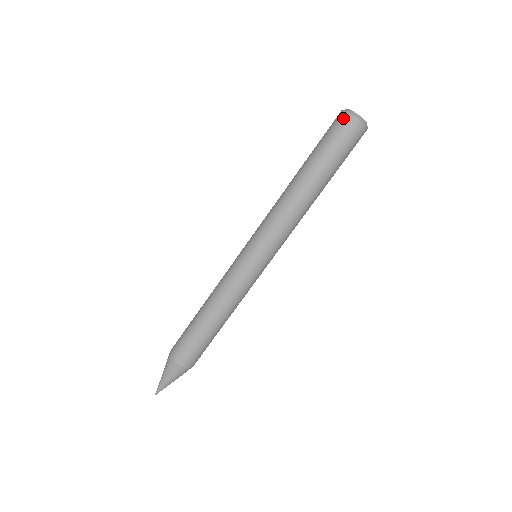
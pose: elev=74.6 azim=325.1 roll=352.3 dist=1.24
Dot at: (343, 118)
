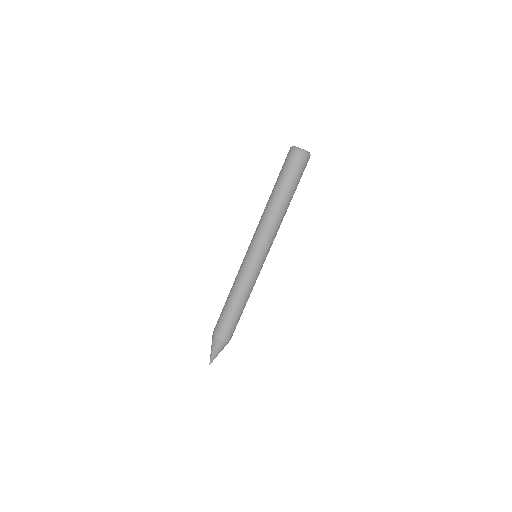
Dot at: (288, 152)
